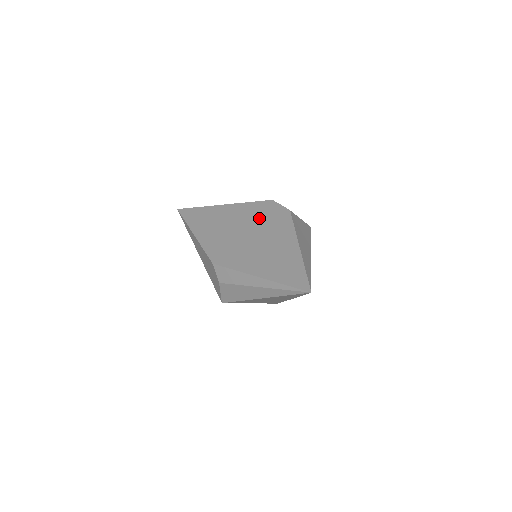
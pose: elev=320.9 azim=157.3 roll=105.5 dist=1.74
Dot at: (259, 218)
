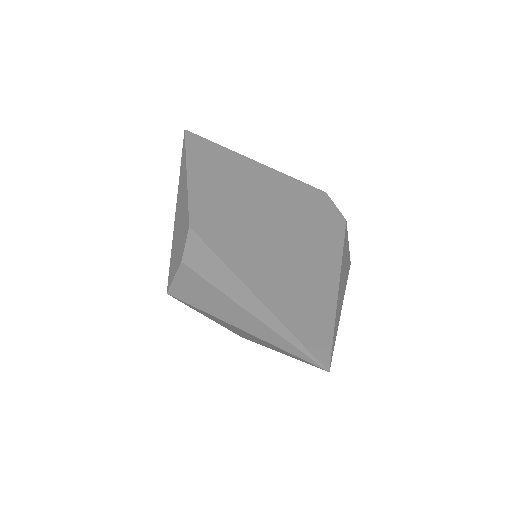
Dot at: (295, 205)
